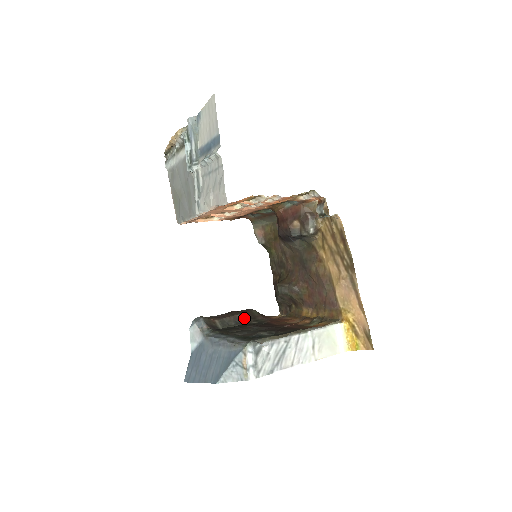
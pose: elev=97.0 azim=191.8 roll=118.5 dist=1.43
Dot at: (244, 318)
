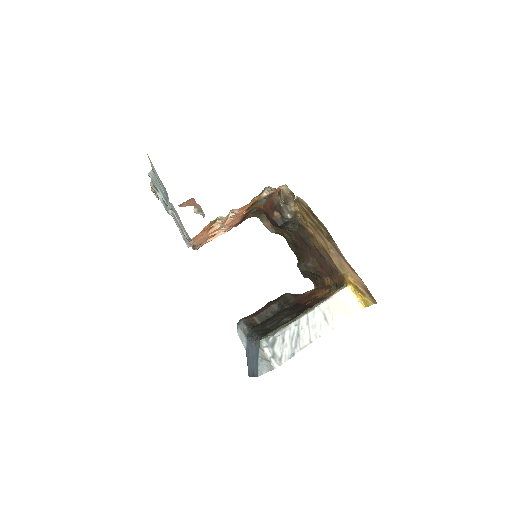
Dot at: (278, 306)
